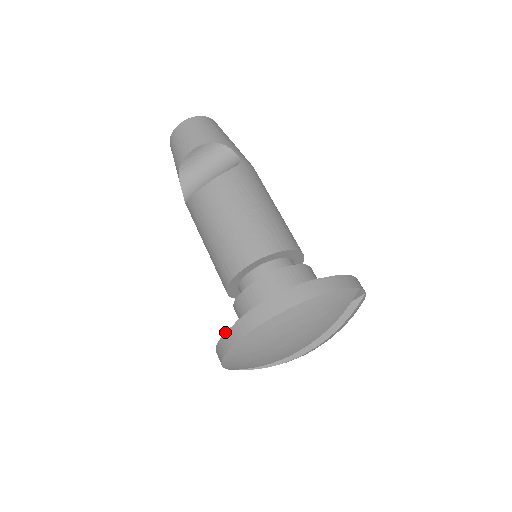
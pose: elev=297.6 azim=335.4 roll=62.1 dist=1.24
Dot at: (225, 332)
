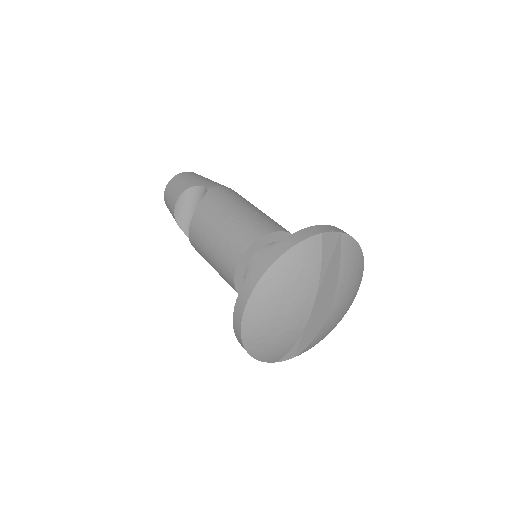
Dot at: occluded
